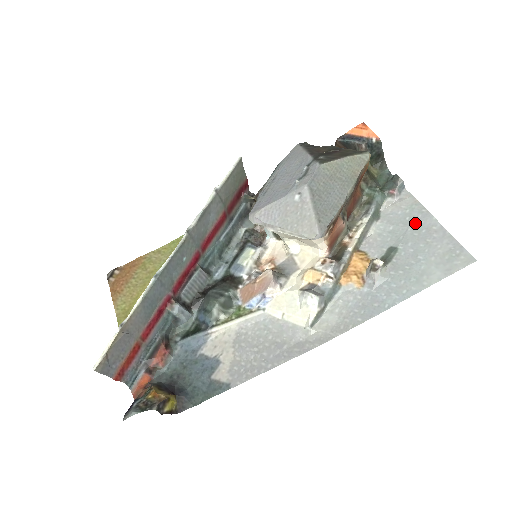
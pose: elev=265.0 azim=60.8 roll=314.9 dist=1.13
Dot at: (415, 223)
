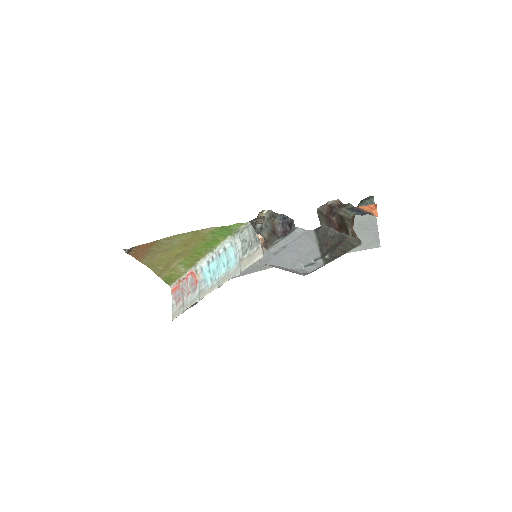
Dot at: (365, 227)
